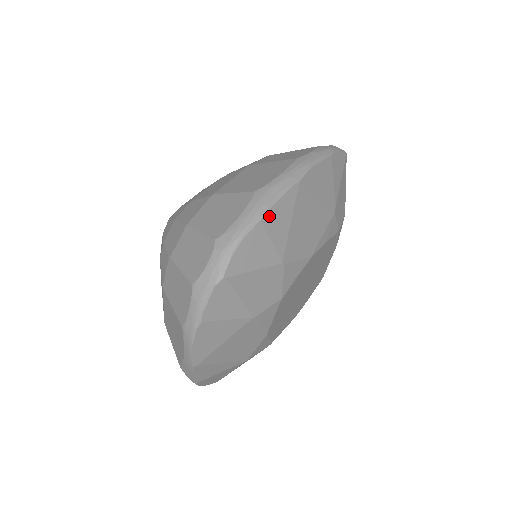
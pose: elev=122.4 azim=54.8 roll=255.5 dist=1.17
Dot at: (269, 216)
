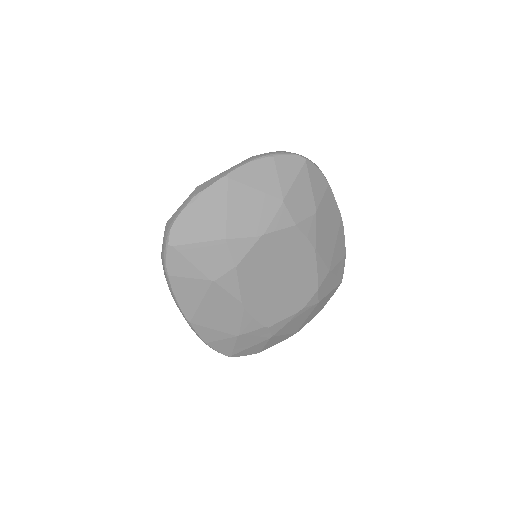
Dot at: (330, 192)
